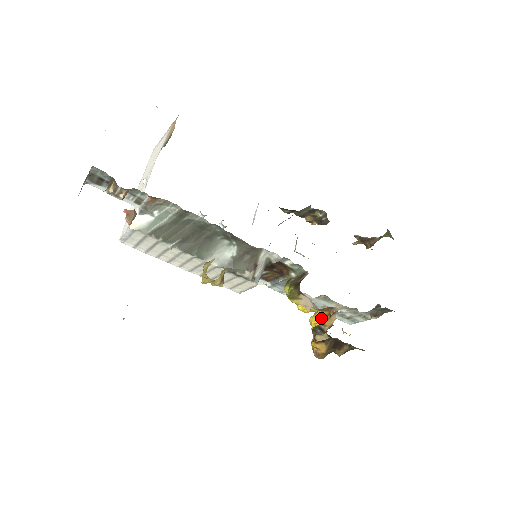
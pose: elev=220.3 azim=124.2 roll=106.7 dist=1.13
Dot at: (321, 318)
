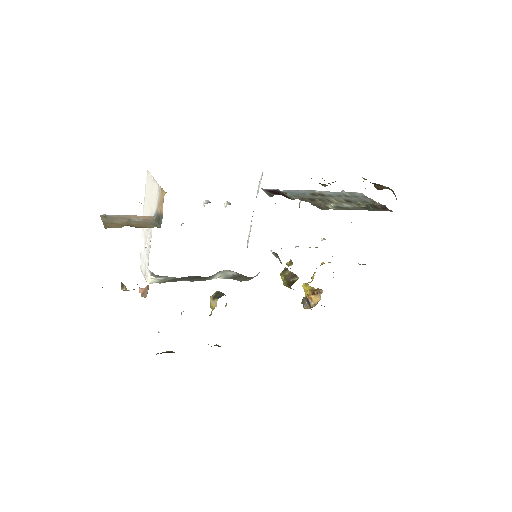
Dot at: (310, 291)
